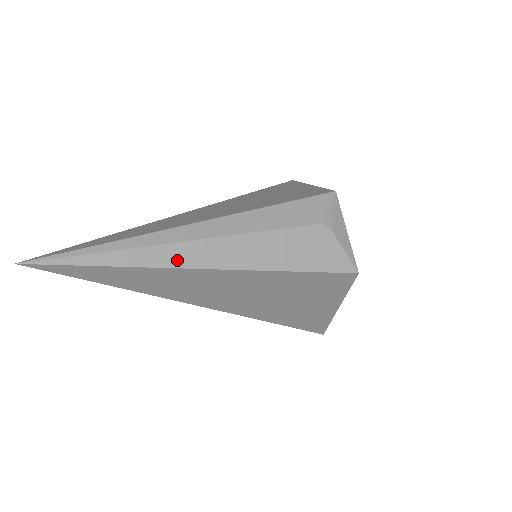
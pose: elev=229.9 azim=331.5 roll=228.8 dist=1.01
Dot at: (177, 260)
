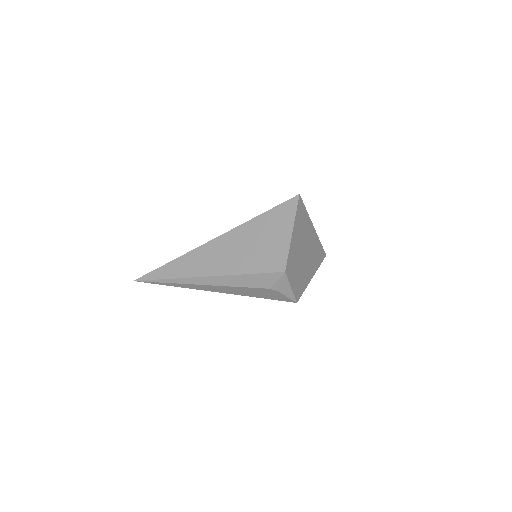
Dot at: (196, 288)
